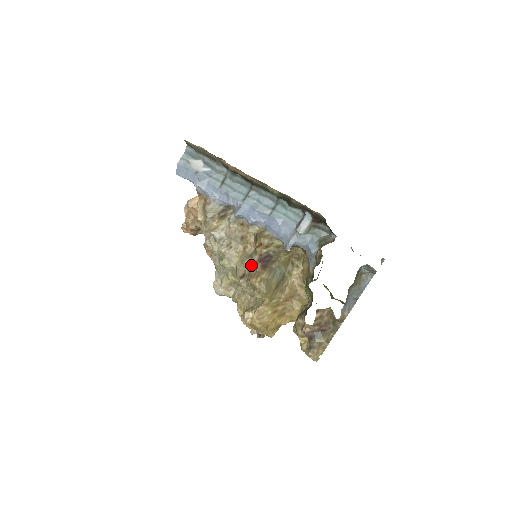
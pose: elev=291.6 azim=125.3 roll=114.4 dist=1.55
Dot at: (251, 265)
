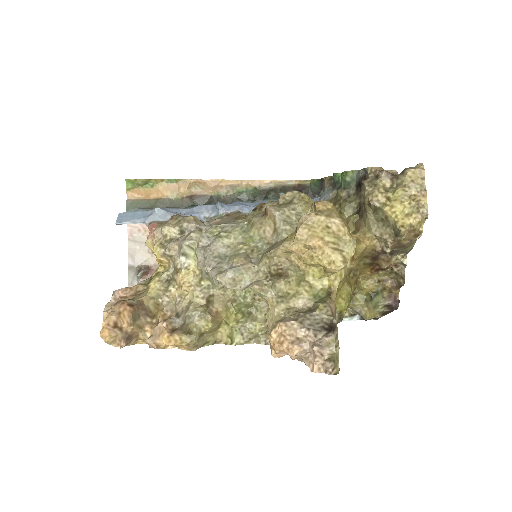
Dot at: occluded
